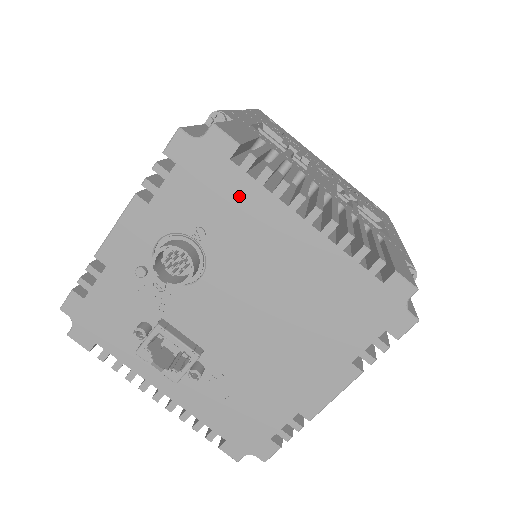
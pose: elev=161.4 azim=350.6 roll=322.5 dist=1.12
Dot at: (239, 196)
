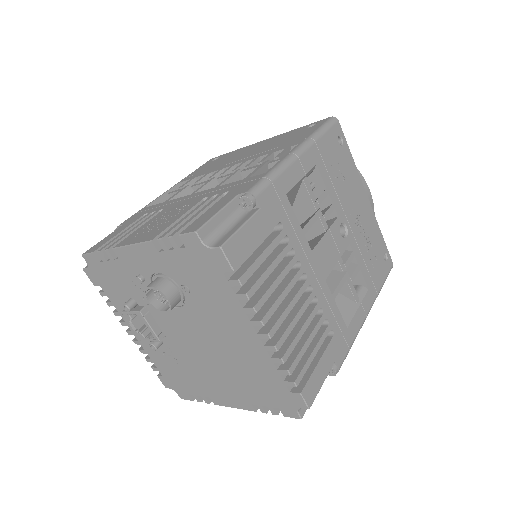
Dot at: (220, 293)
